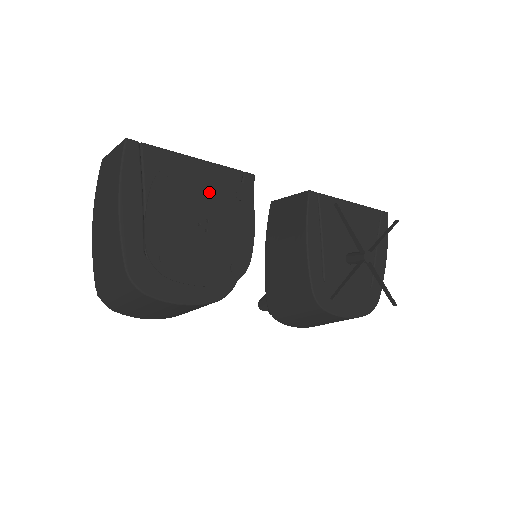
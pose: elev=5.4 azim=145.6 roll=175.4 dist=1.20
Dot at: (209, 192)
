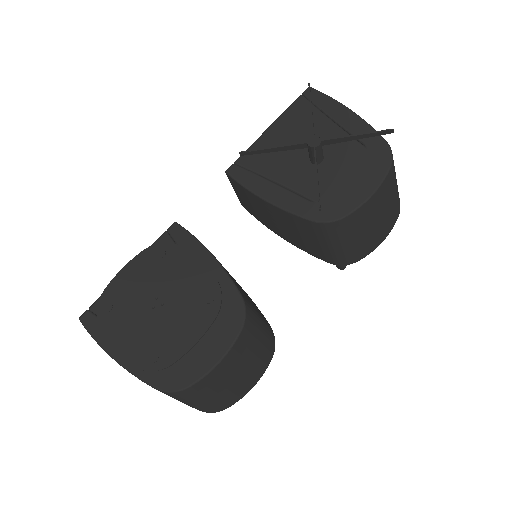
Dot at: (139, 281)
